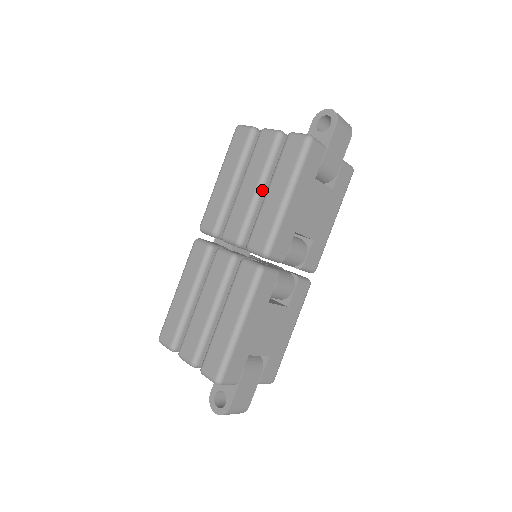
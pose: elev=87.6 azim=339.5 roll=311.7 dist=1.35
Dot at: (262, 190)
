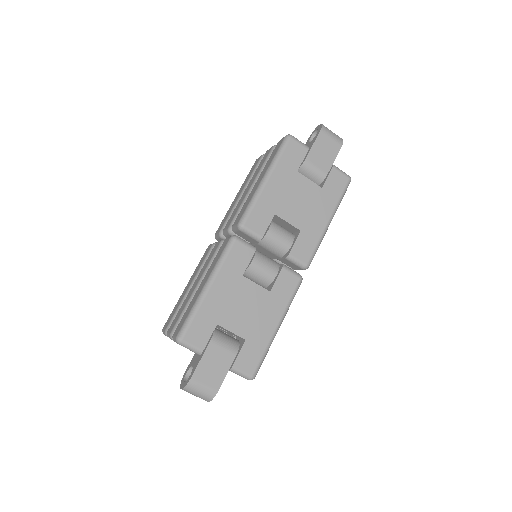
Dot at: occluded
